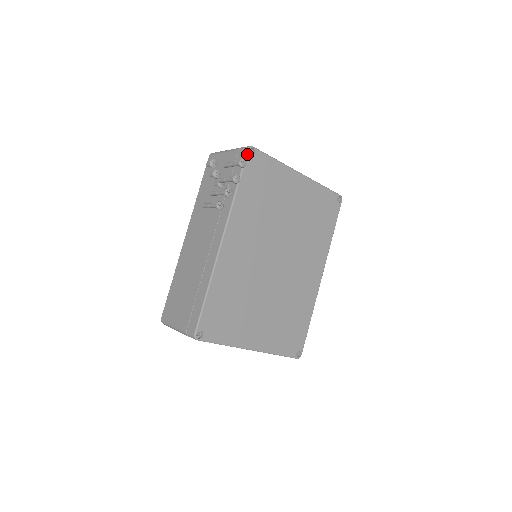
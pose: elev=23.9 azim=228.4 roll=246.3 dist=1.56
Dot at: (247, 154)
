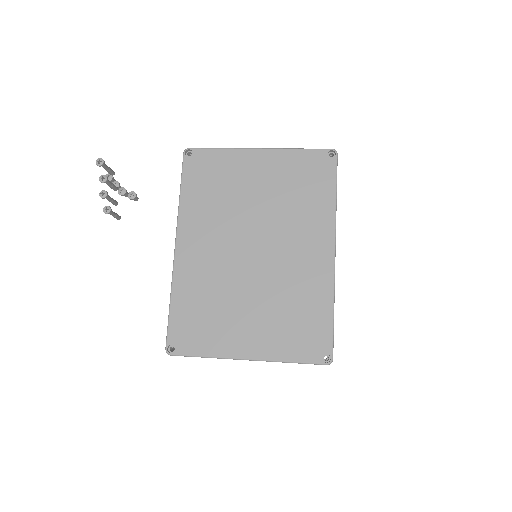
Dot at: (183, 157)
